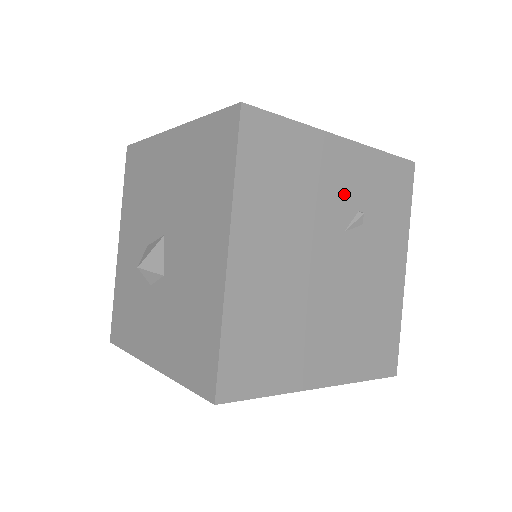
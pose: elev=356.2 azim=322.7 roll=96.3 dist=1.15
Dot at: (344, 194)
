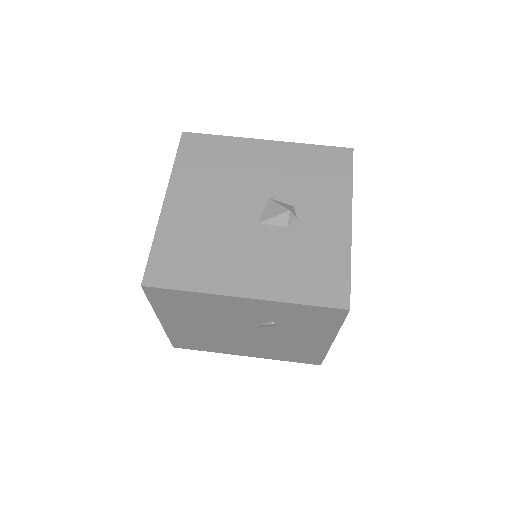
Dot at: (251, 315)
